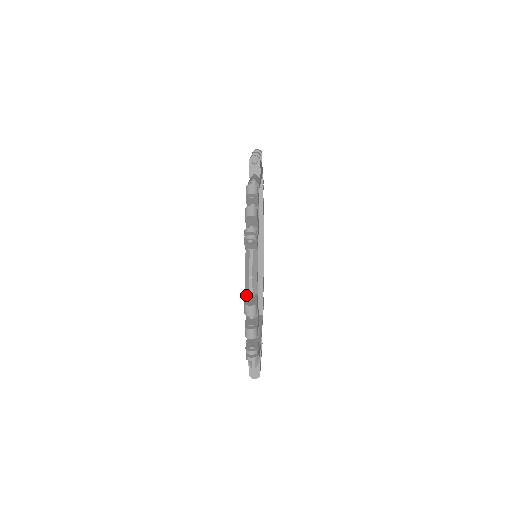
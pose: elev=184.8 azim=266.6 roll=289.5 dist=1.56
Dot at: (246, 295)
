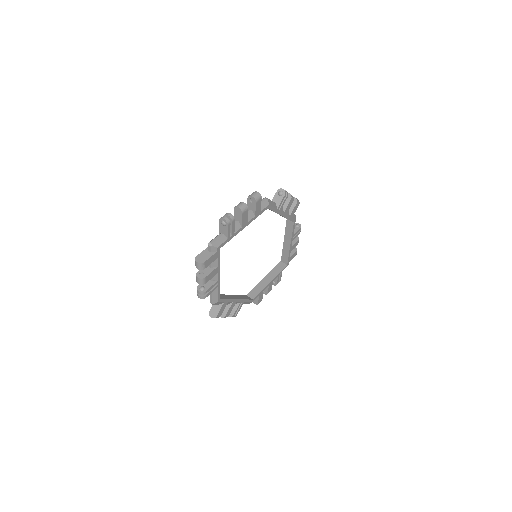
Dot at: occluded
